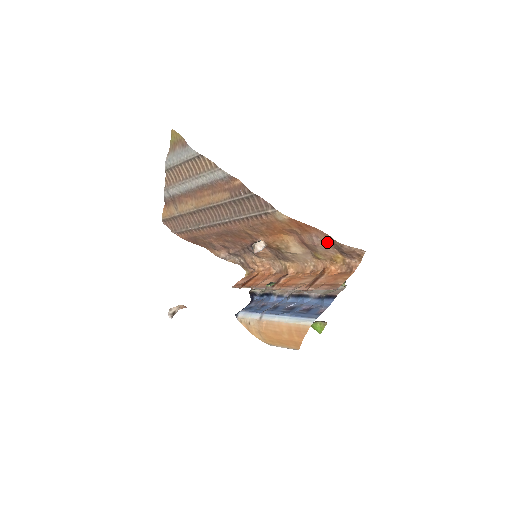
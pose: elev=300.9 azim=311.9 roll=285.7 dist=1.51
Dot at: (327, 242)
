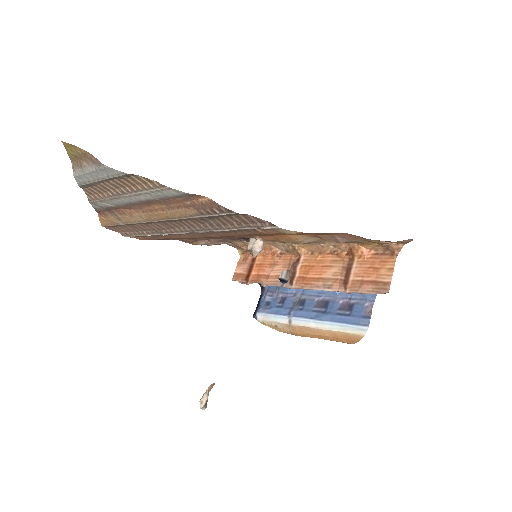
Dot at: occluded
